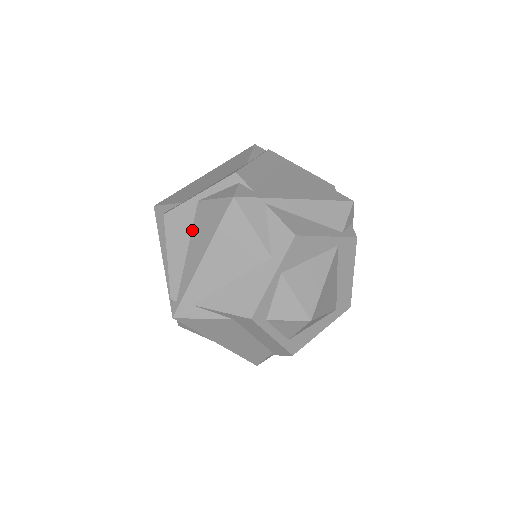
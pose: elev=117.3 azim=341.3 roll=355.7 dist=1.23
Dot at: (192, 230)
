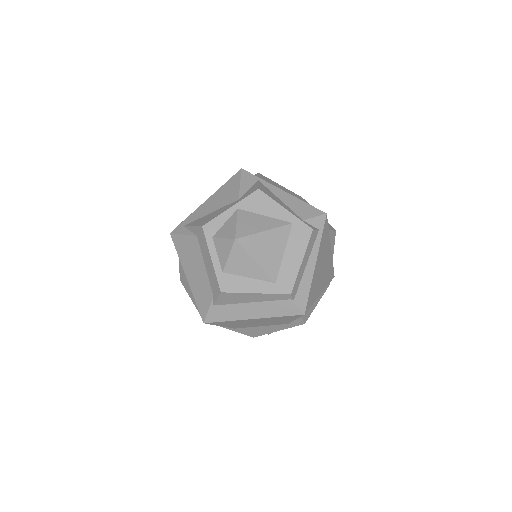
Dot at: occluded
